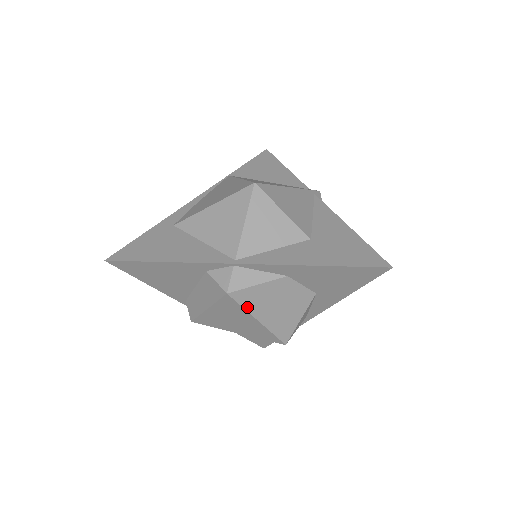
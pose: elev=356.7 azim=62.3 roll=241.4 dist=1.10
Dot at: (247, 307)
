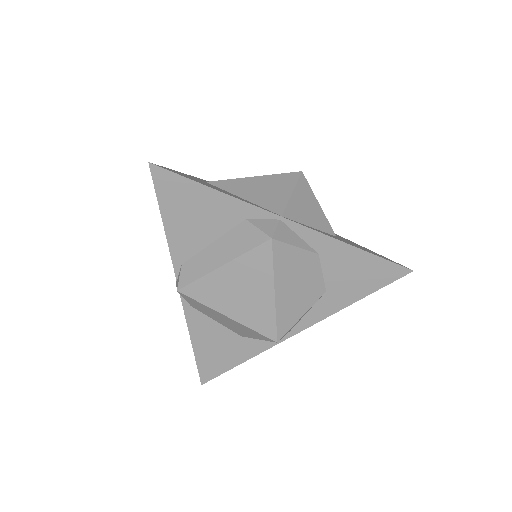
Dot at: (276, 268)
